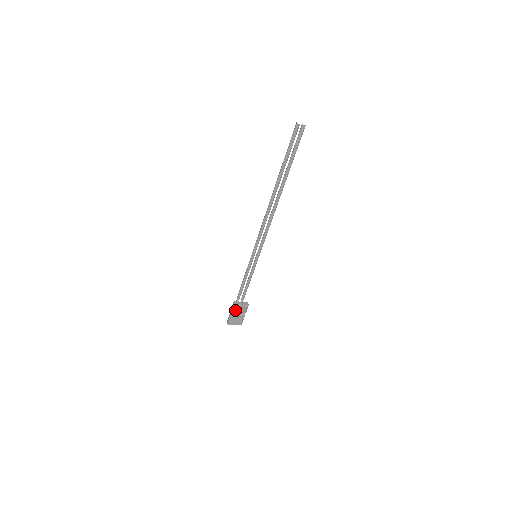
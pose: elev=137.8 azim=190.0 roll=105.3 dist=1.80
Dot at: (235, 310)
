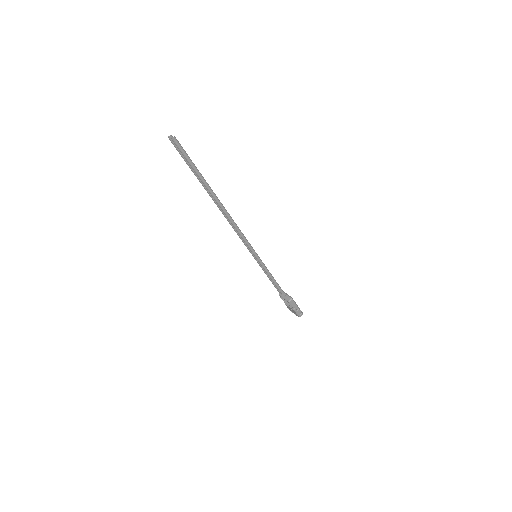
Dot at: occluded
